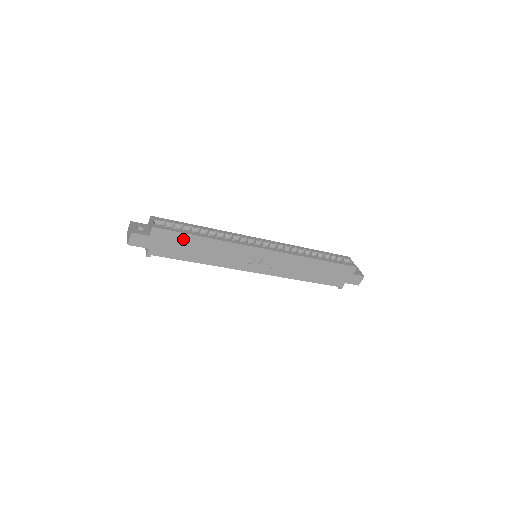
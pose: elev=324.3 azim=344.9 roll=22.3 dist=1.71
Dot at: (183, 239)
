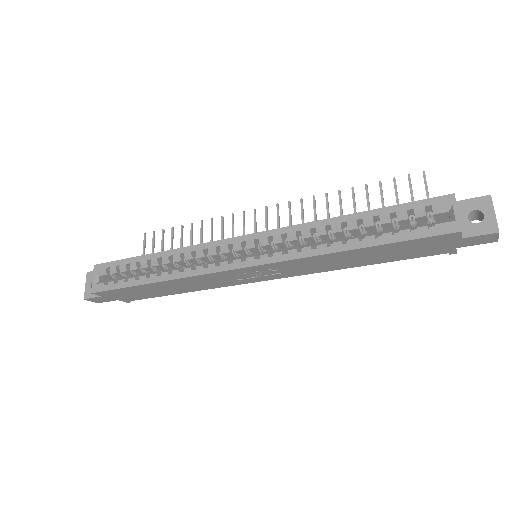
Dot at: (134, 289)
